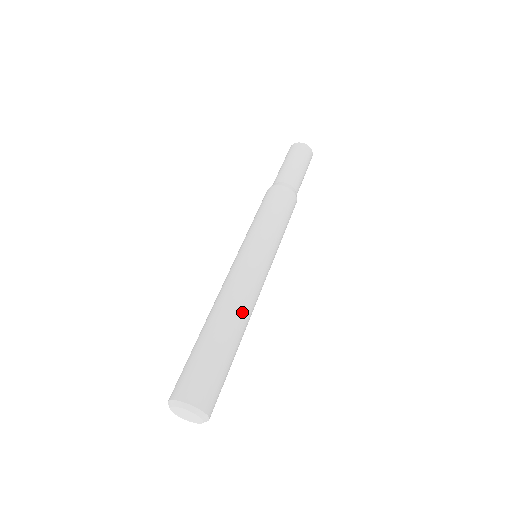
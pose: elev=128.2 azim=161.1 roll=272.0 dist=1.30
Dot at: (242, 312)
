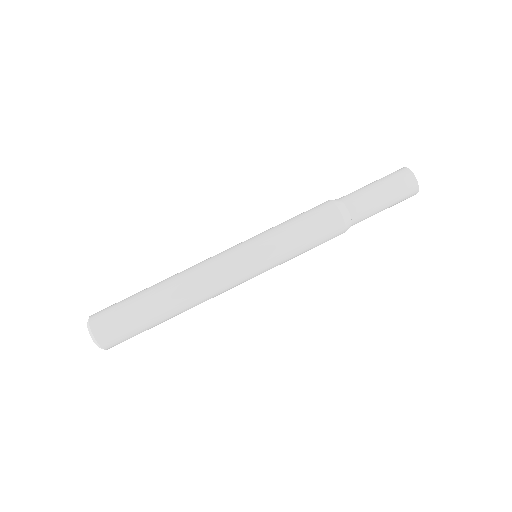
Dot at: (184, 285)
